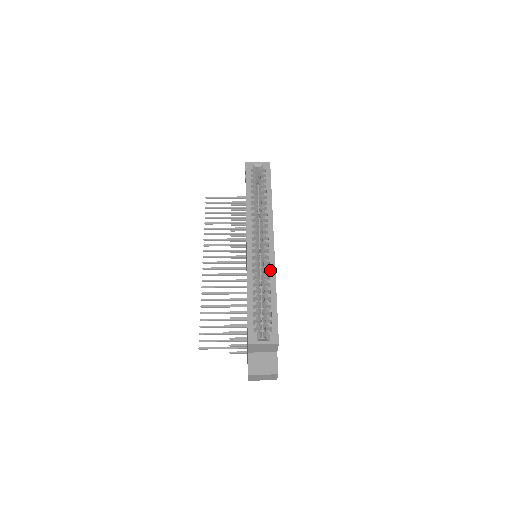
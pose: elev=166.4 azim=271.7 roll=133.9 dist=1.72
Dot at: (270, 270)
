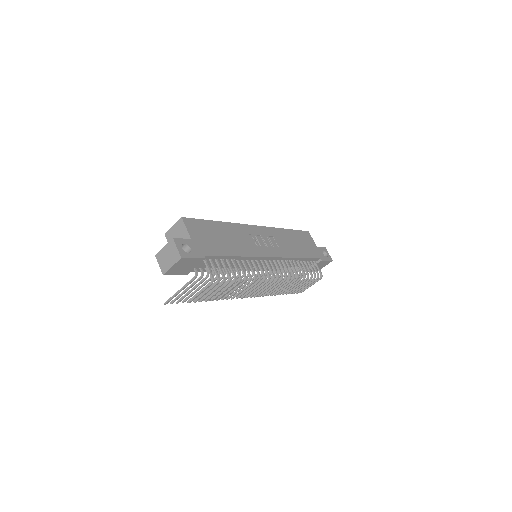
Dot at: occluded
